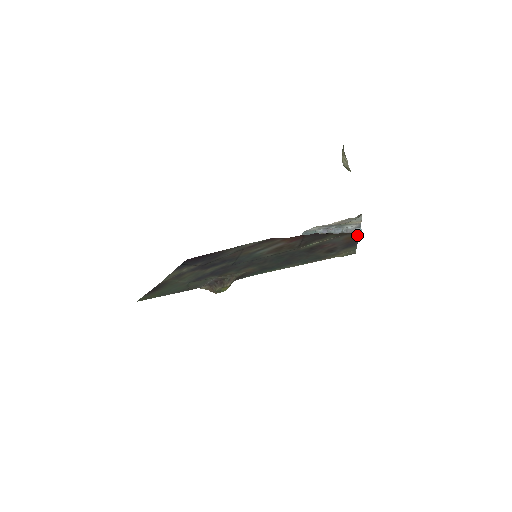
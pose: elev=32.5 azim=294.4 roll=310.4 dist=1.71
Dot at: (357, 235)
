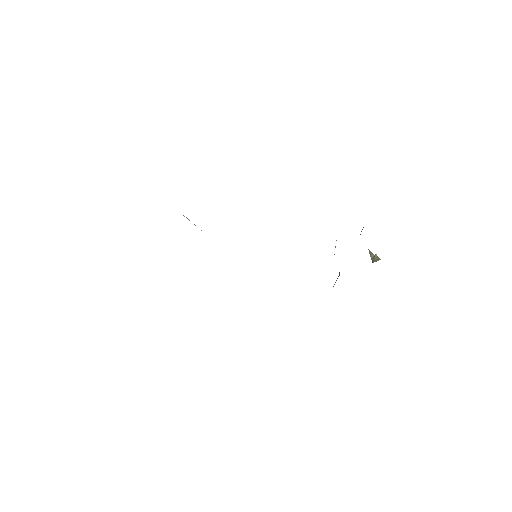
Dot at: occluded
